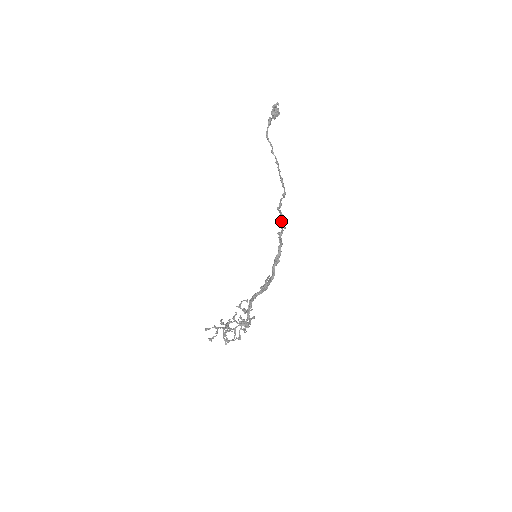
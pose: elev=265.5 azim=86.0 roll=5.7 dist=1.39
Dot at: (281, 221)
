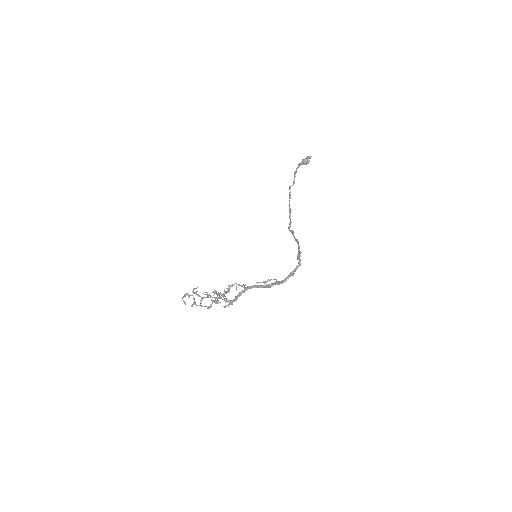
Dot at: (299, 247)
